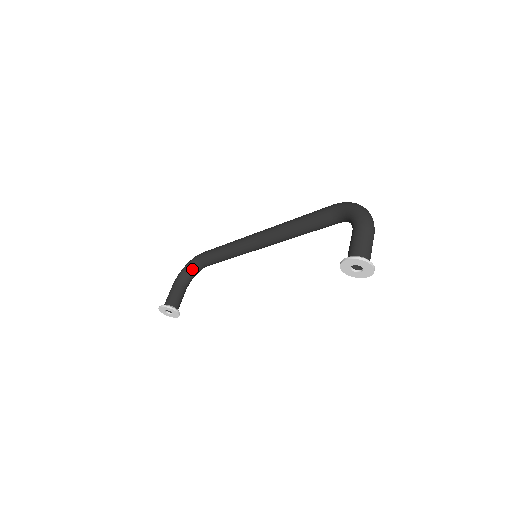
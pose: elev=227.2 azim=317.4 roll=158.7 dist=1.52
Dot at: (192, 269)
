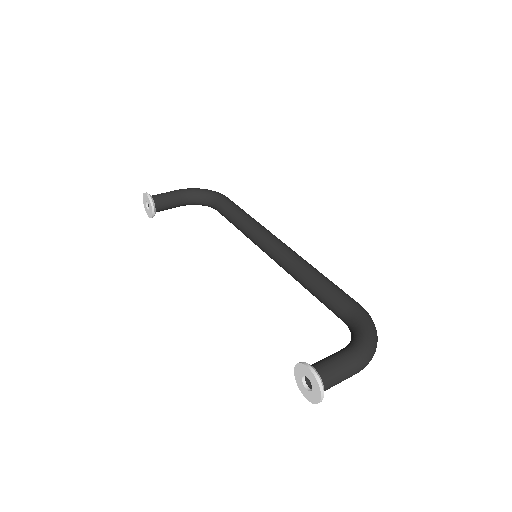
Dot at: (204, 198)
